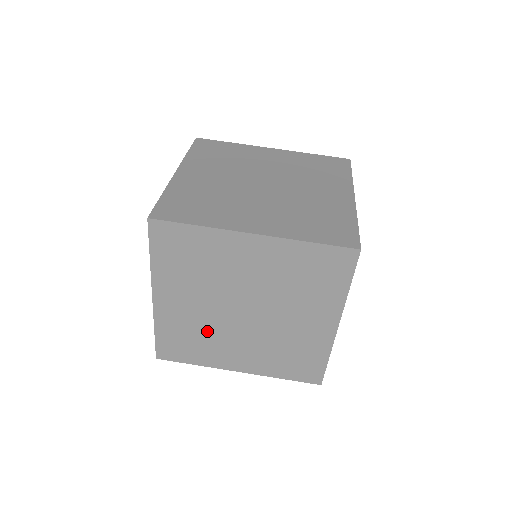
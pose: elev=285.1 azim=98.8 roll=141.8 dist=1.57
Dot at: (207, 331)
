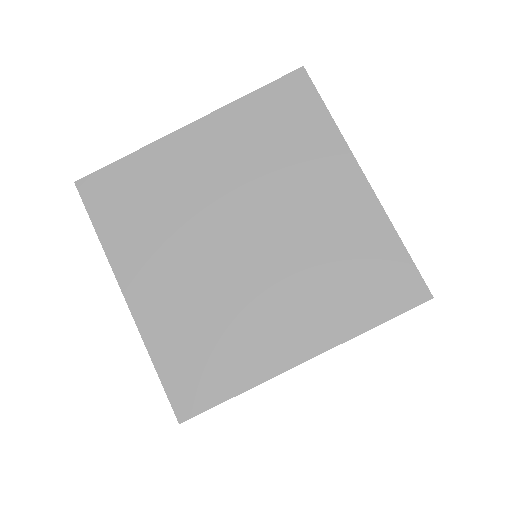
Dot at: occluded
